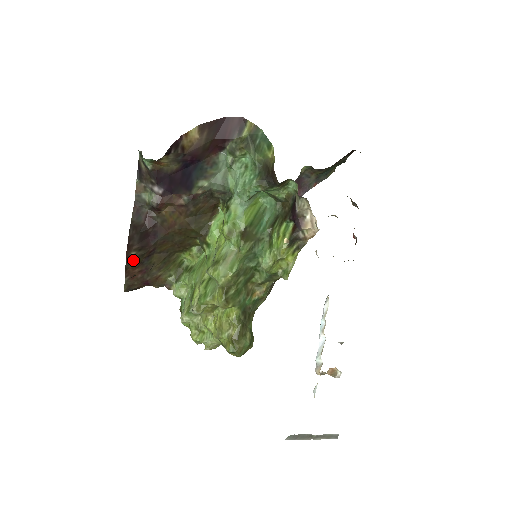
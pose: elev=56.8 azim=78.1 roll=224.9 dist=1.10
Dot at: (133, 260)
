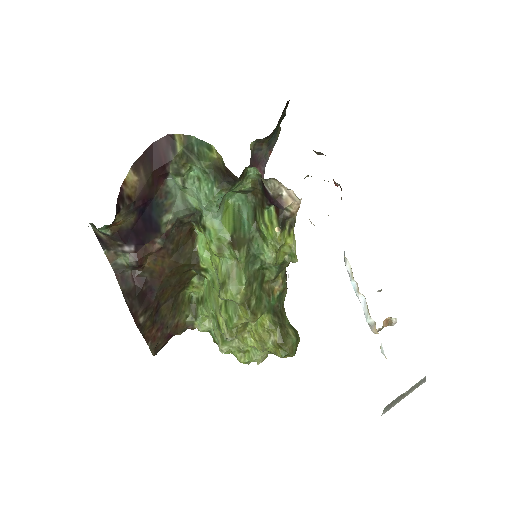
Dot at: (145, 325)
